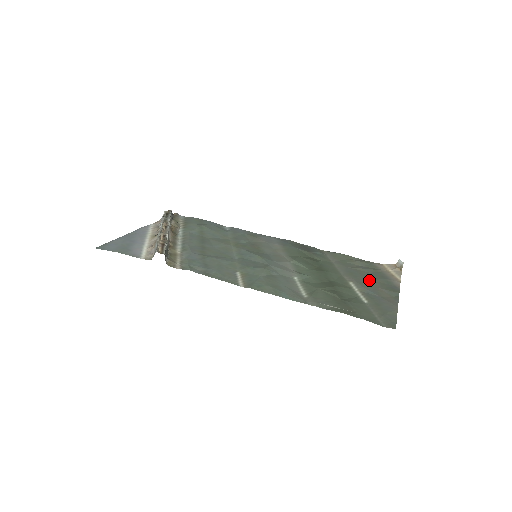
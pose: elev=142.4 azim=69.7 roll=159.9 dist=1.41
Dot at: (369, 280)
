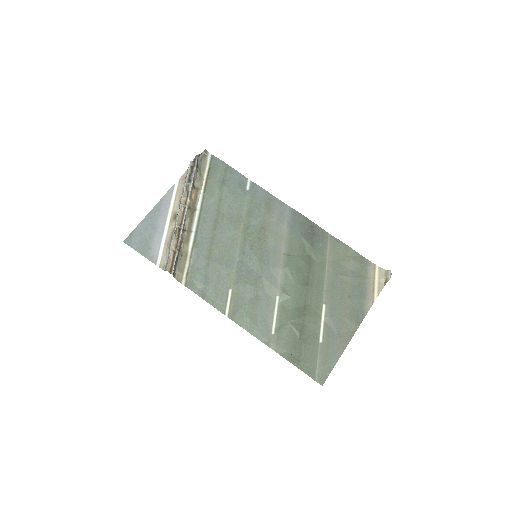
Dot at: (343, 302)
